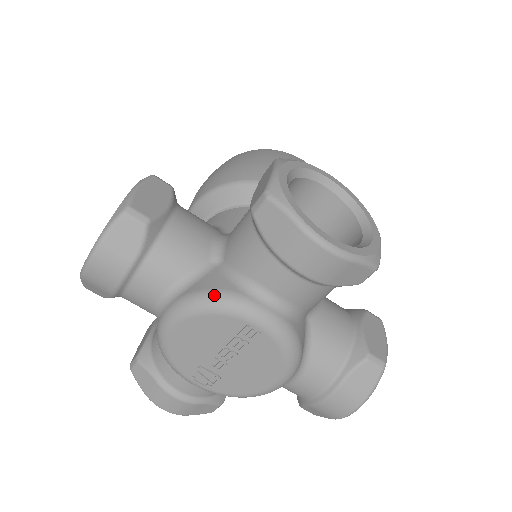
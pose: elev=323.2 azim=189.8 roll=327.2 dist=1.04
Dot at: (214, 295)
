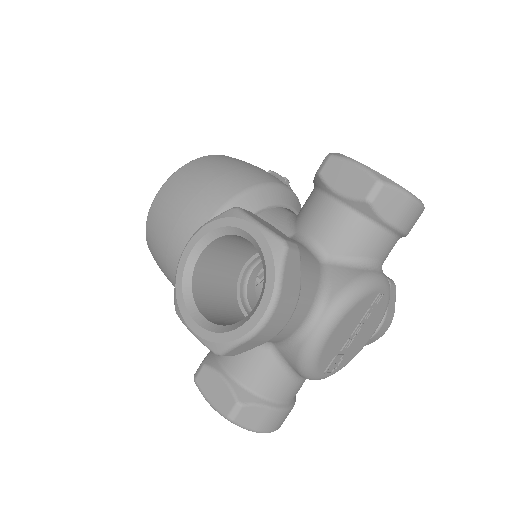
Dot at: (359, 283)
